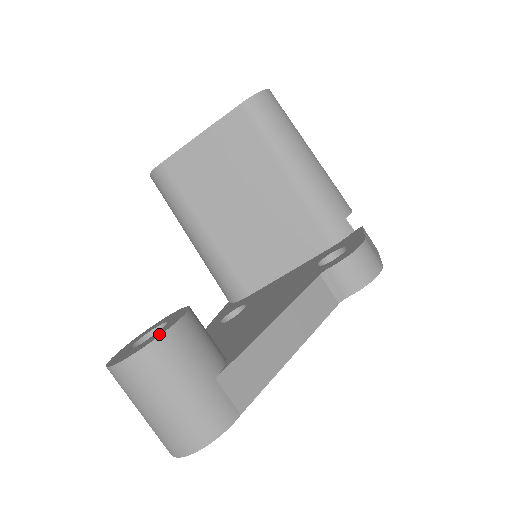
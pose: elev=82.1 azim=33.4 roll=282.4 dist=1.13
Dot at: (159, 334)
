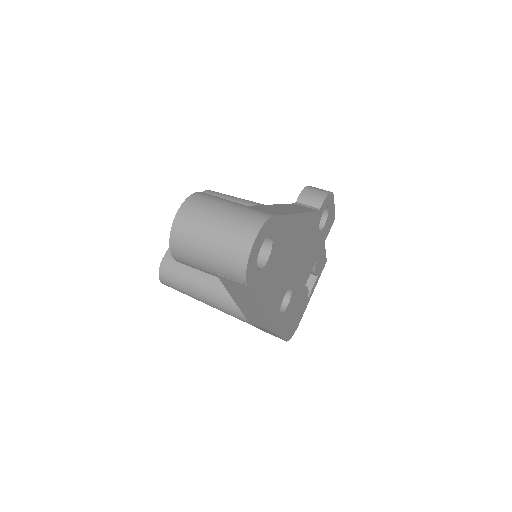
Dot at: occluded
